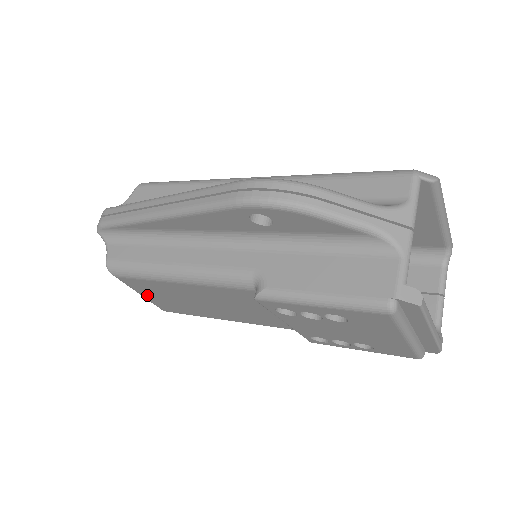
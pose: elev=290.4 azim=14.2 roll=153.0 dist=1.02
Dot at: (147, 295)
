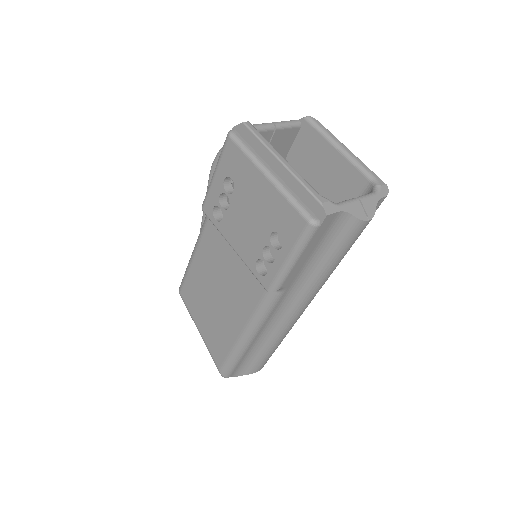
Dot at: (199, 324)
